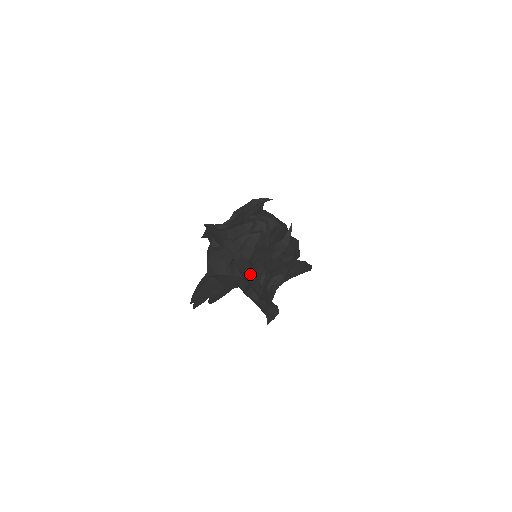
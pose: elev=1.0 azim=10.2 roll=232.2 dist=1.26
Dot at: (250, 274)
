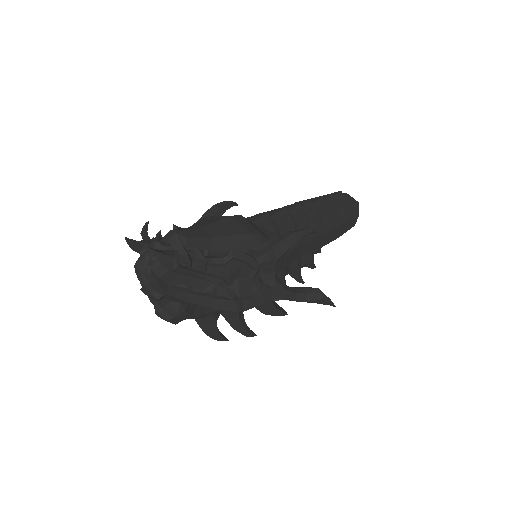
Dot at: (190, 302)
